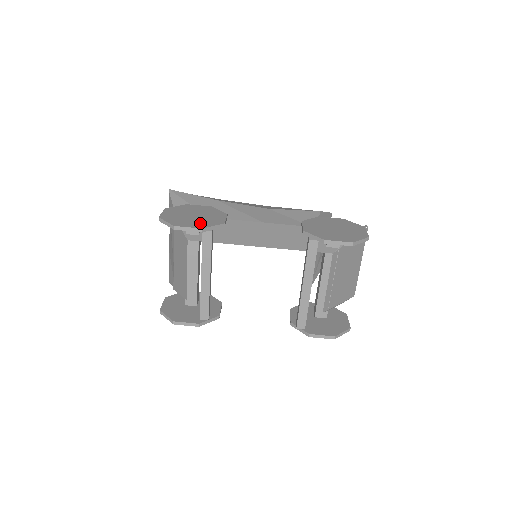
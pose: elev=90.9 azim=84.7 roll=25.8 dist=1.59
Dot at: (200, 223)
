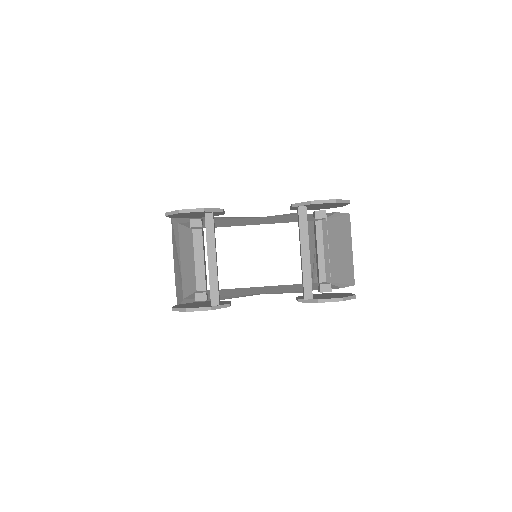
Dot at: occluded
